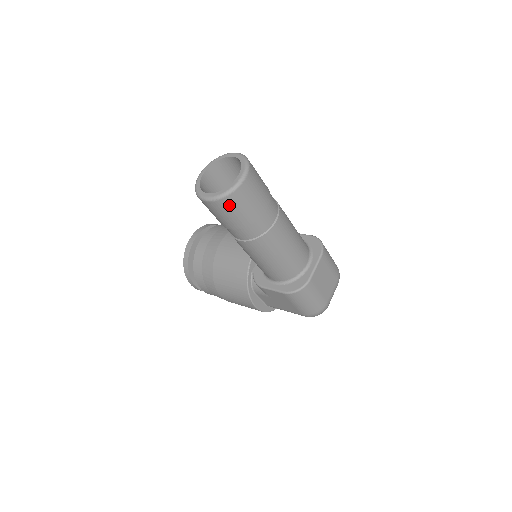
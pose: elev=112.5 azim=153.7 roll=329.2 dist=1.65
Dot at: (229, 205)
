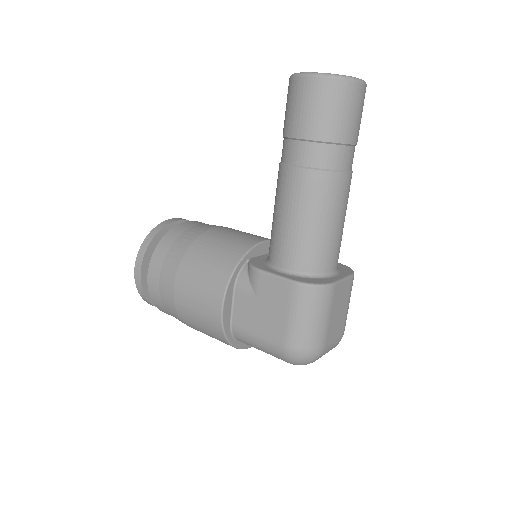
Dot at: (331, 93)
